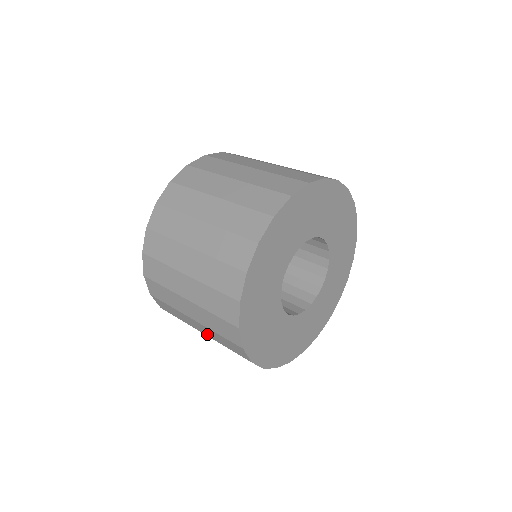
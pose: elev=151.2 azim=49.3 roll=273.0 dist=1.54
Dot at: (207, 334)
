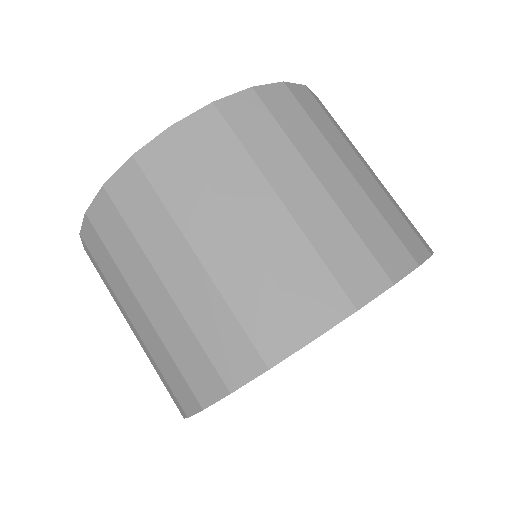
Dot at: occluded
